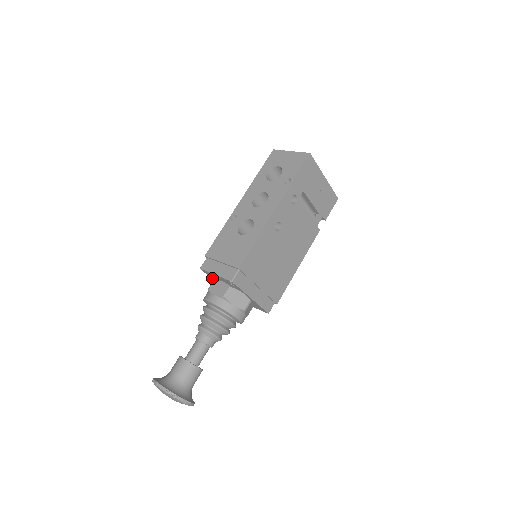
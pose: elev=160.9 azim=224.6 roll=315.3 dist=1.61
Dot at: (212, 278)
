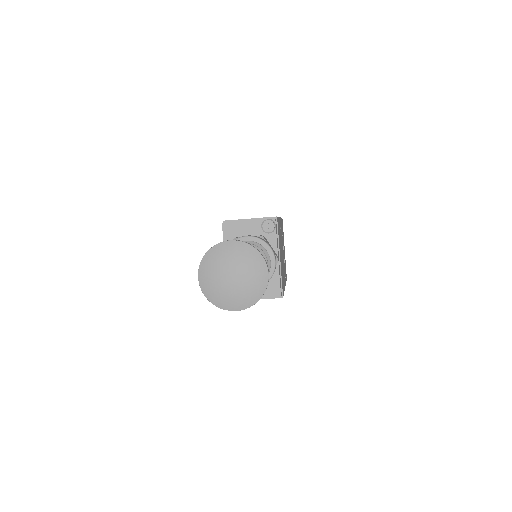
Dot at: occluded
